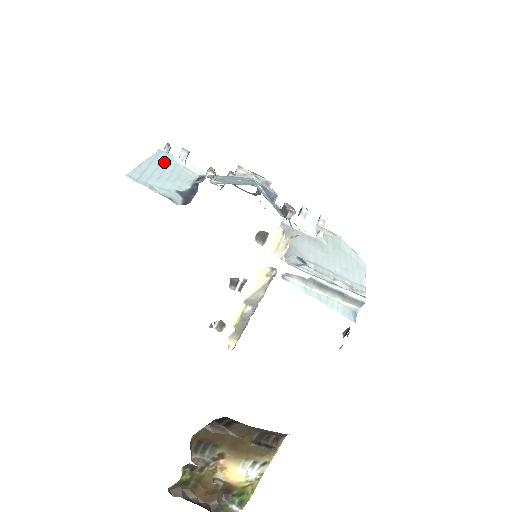
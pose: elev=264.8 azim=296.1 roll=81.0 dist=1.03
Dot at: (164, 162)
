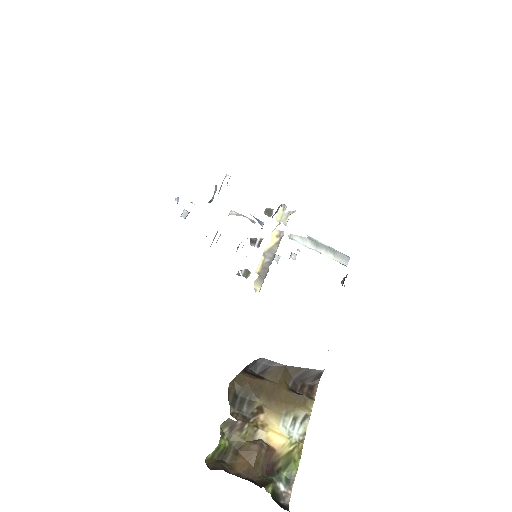
Dot at: occluded
